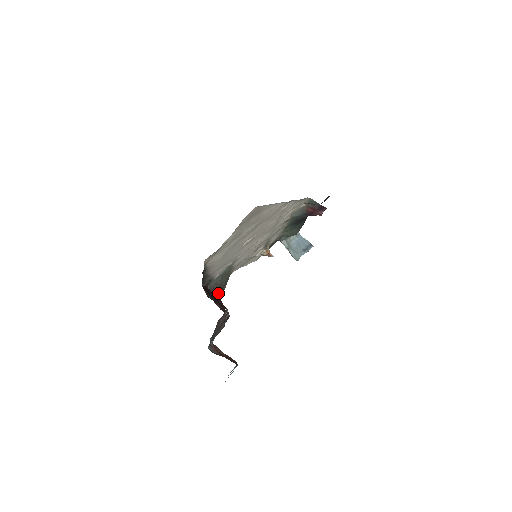
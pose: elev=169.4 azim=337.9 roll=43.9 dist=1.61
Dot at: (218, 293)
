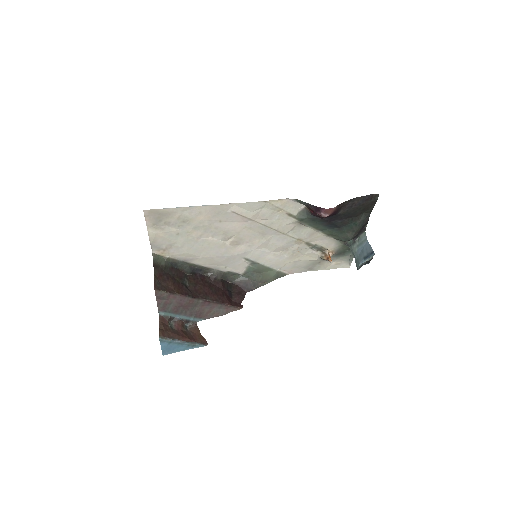
Dot at: (245, 287)
